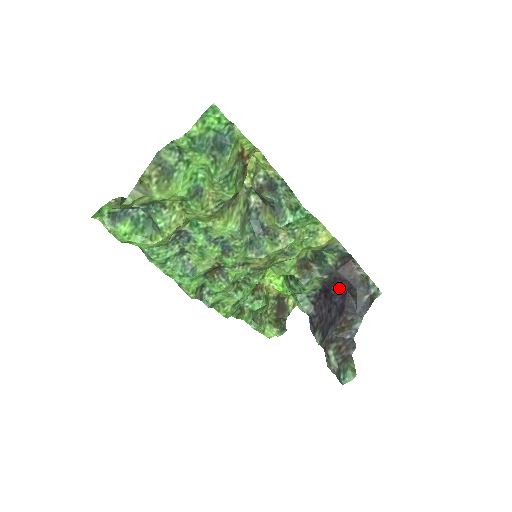
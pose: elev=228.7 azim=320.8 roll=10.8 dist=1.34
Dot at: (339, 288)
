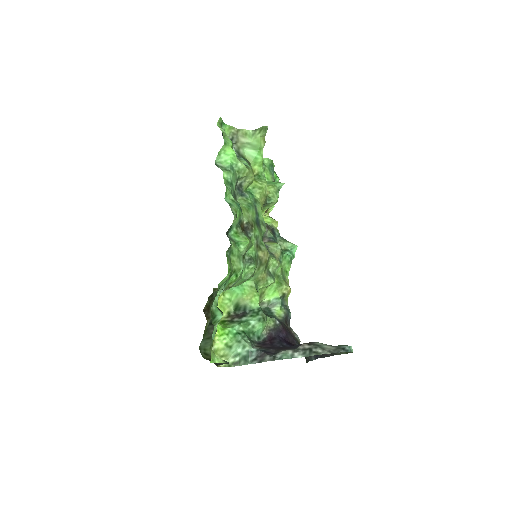
Dot at: (284, 338)
